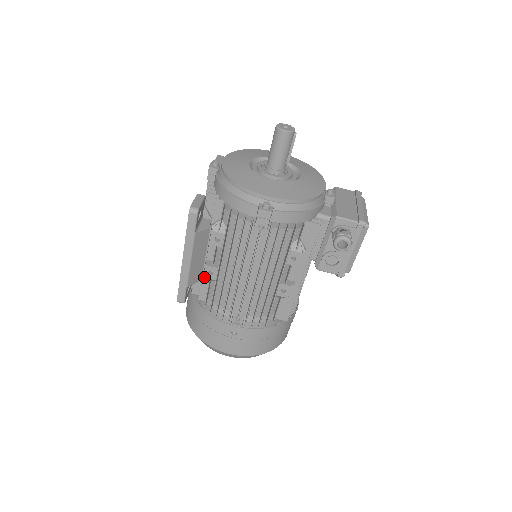
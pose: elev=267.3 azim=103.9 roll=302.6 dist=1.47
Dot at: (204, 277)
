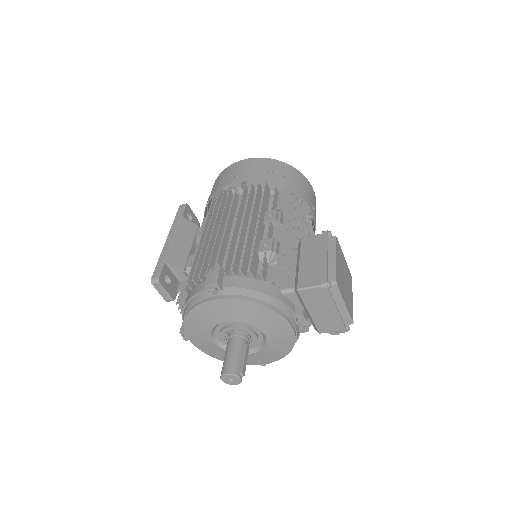
Dot at: occluded
